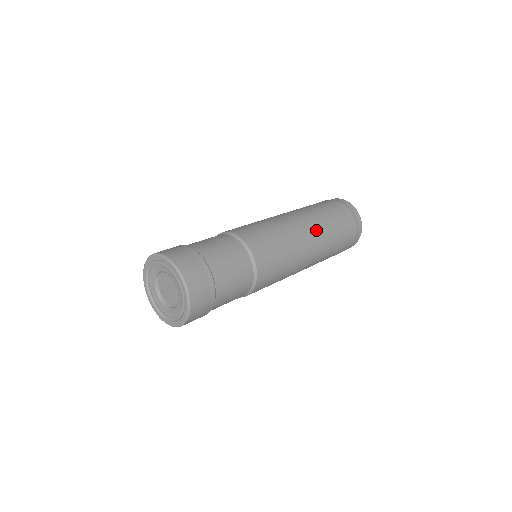
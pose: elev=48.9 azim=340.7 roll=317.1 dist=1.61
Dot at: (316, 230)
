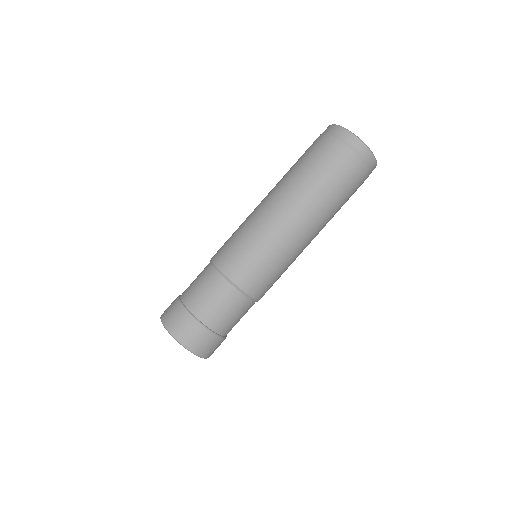
Dot at: (295, 202)
